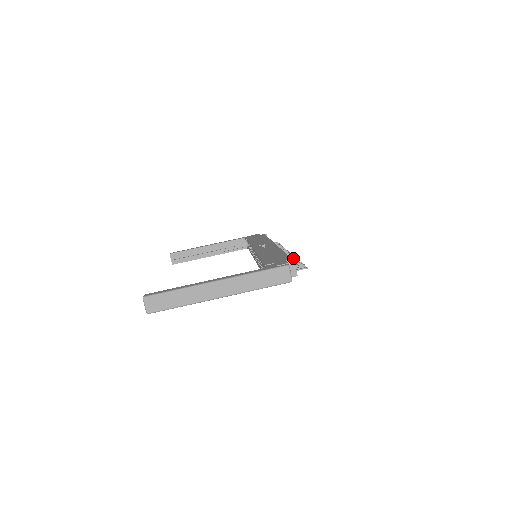
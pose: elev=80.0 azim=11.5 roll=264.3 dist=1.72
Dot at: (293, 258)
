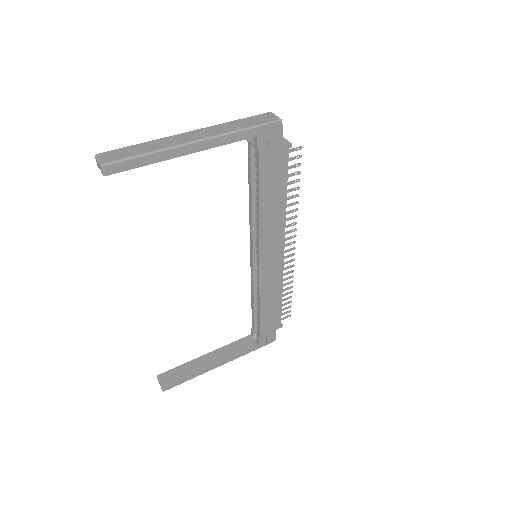
Dot at: occluded
